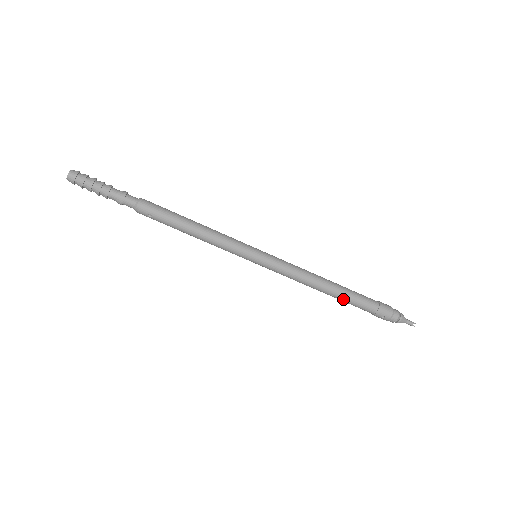
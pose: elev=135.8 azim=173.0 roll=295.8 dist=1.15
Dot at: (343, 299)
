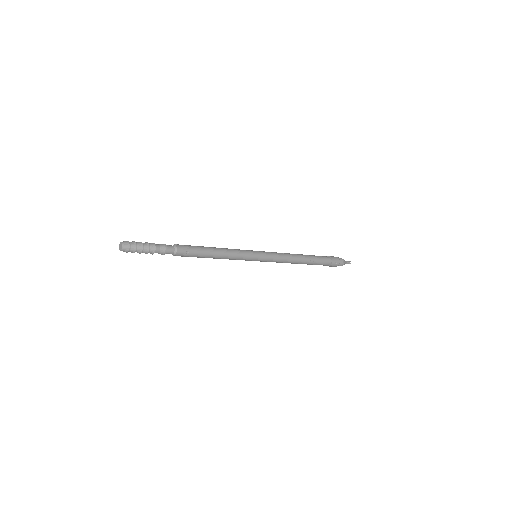
Dot at: (313, 261)
